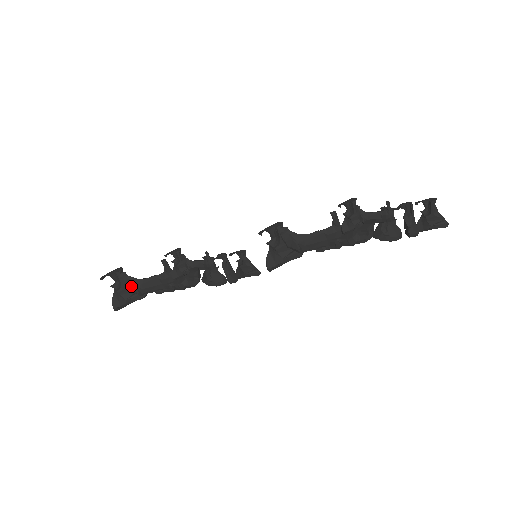
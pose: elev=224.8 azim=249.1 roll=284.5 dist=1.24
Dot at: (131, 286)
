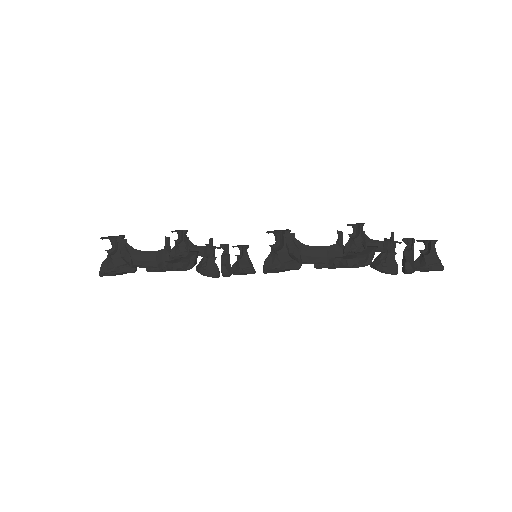
Dot at: (126, 254)
